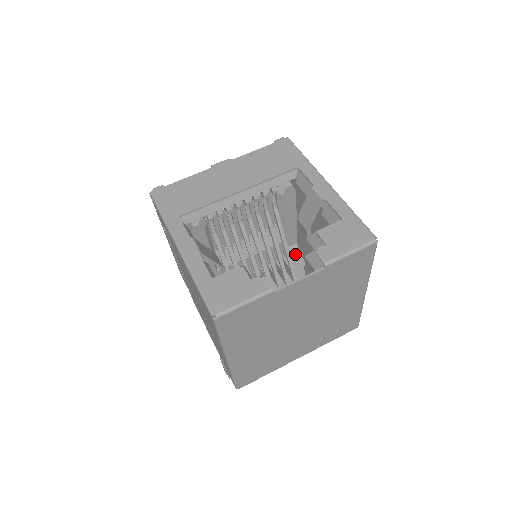
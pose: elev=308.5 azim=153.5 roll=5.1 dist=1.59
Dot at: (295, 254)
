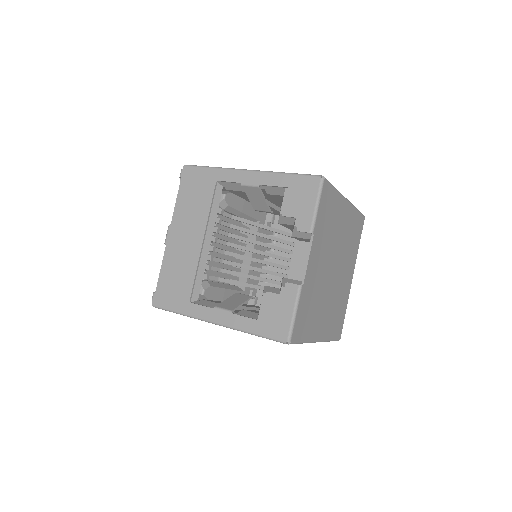
Dot at: (274, 219)
